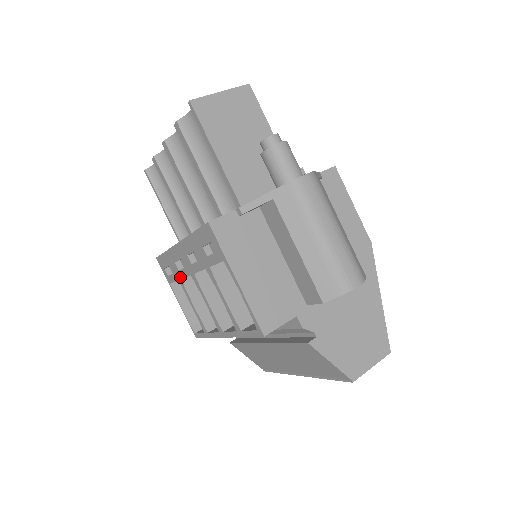
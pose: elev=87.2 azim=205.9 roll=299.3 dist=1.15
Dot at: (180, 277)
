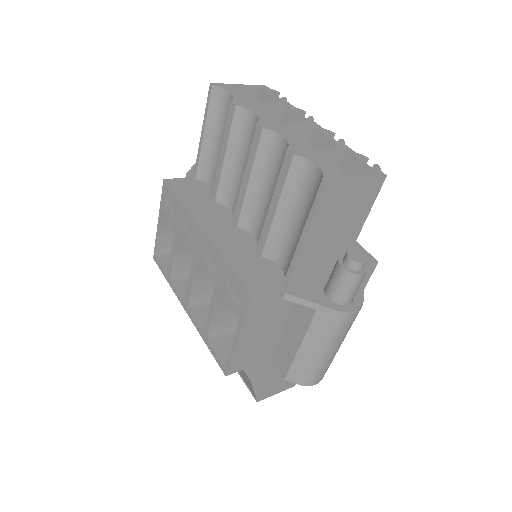
Dot at: (179, 232)
